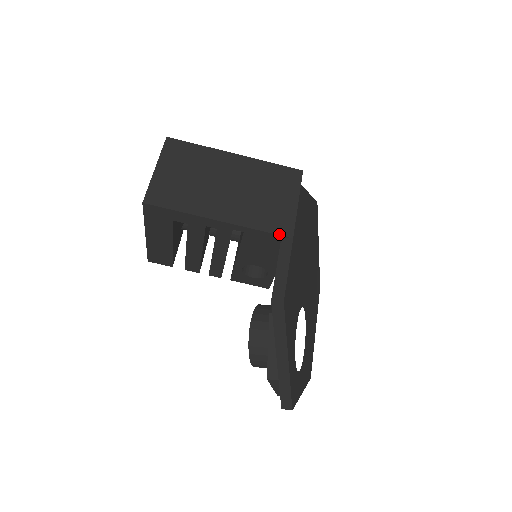
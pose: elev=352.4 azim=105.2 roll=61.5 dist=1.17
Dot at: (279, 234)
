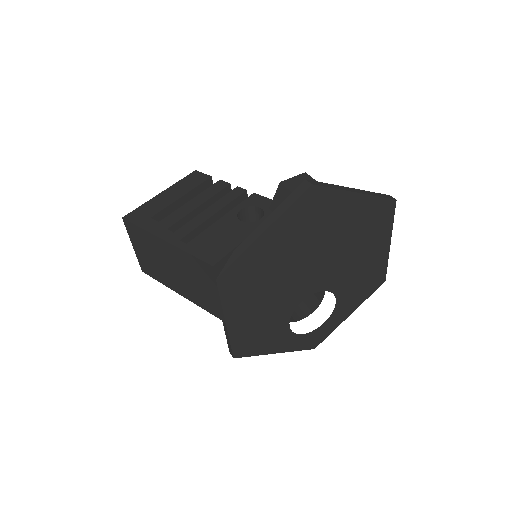
Dot at: occluded
